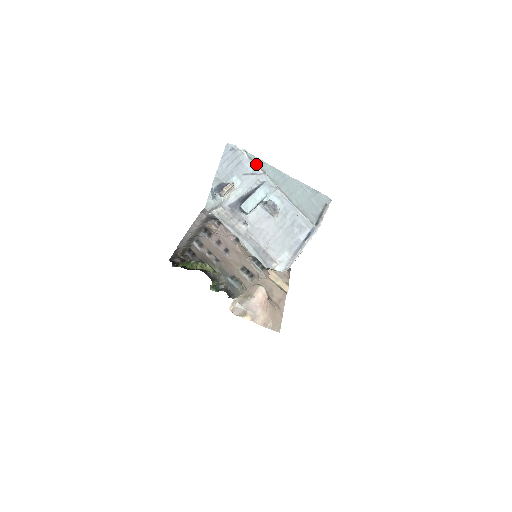
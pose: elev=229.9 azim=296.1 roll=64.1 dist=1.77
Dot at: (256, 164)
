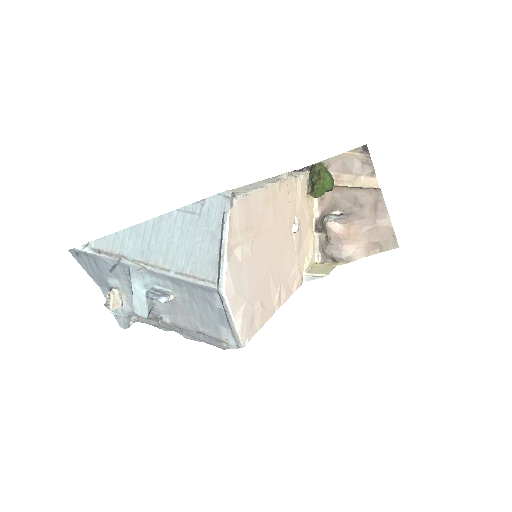
Dot at: (105, 254)
